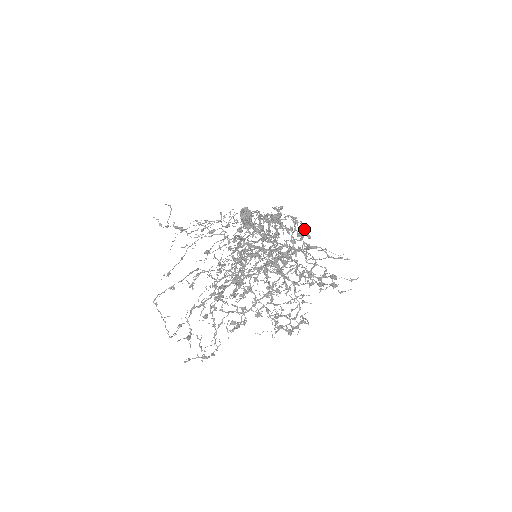
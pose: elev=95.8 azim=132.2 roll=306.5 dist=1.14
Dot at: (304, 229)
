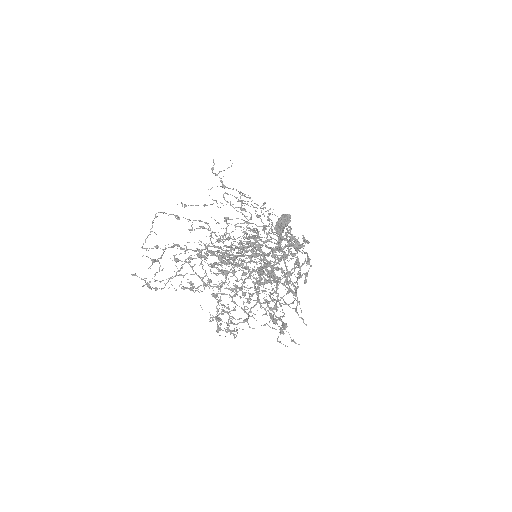
Dot at: occluded
